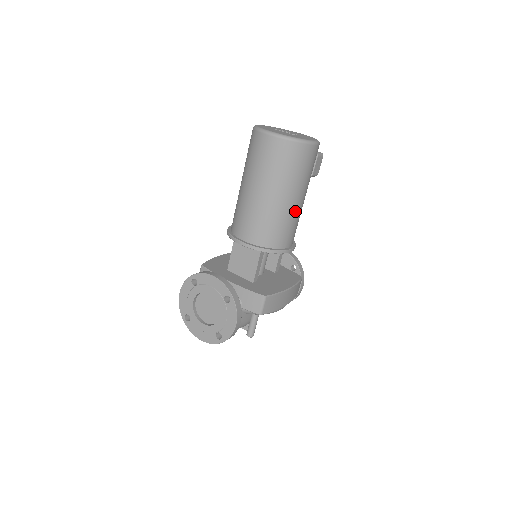
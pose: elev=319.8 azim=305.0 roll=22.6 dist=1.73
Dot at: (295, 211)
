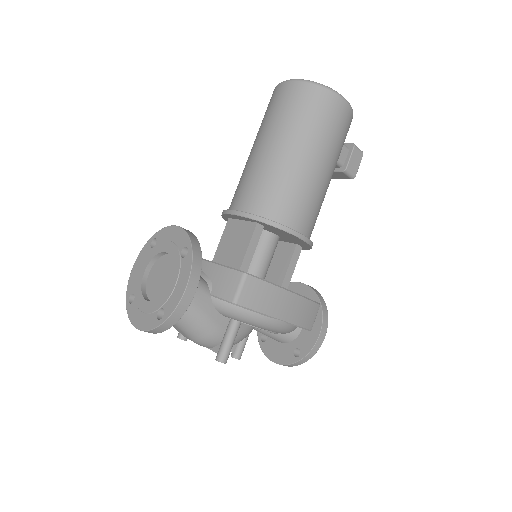
Dot at: (311, 179)
